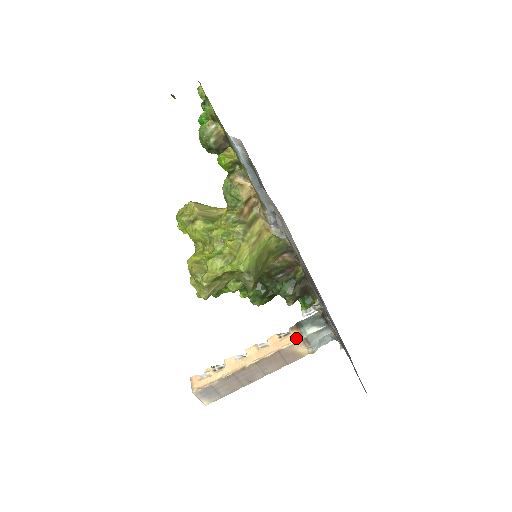
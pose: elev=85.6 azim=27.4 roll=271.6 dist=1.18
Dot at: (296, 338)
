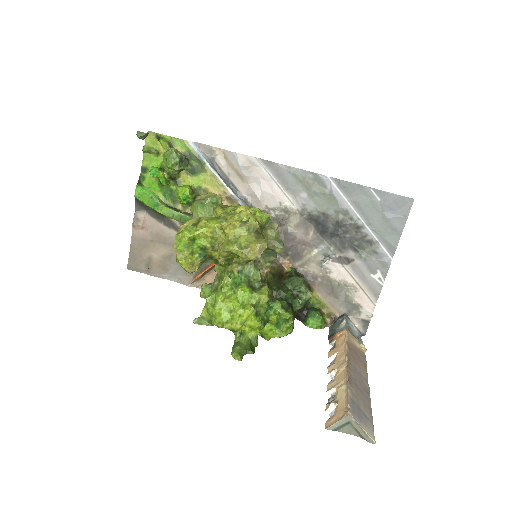
Dot at: (343, 334)
